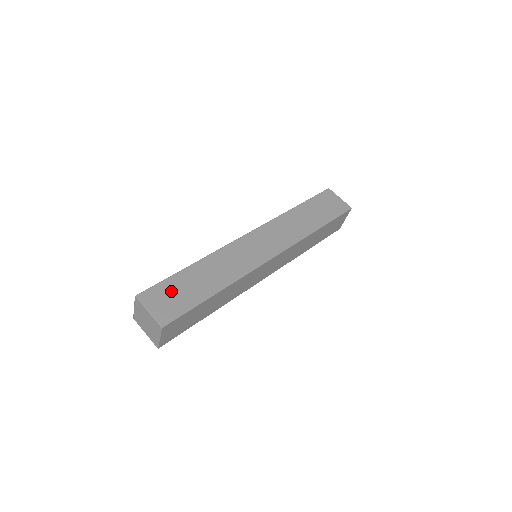
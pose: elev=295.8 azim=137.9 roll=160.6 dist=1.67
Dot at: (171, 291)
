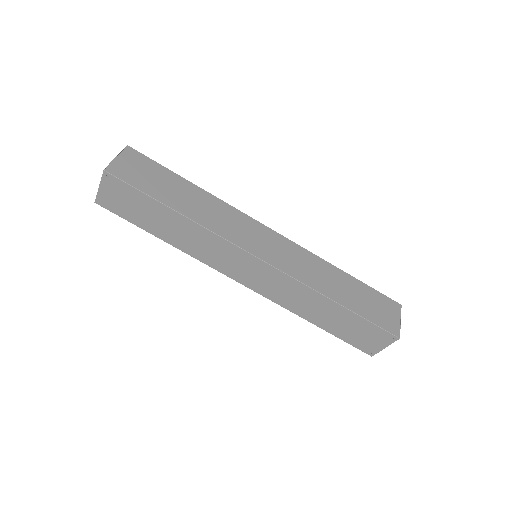
Dot at: (151, 171)
